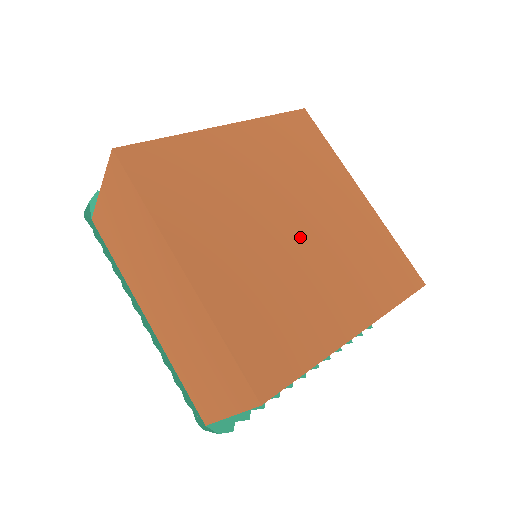
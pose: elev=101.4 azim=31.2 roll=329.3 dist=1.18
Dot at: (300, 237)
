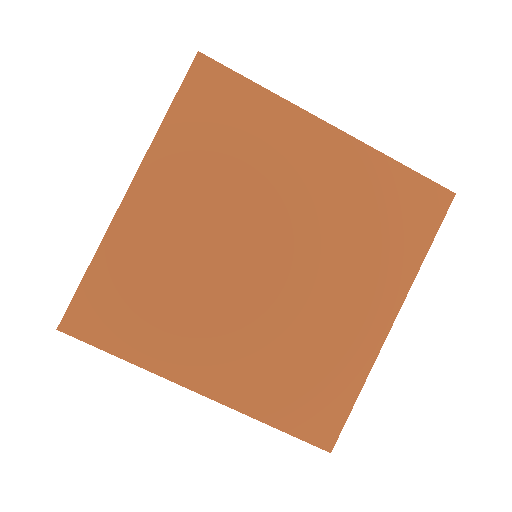
Dot at: (286, 262)
